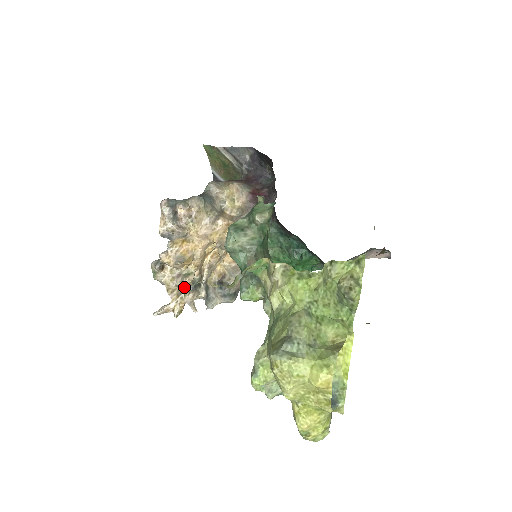
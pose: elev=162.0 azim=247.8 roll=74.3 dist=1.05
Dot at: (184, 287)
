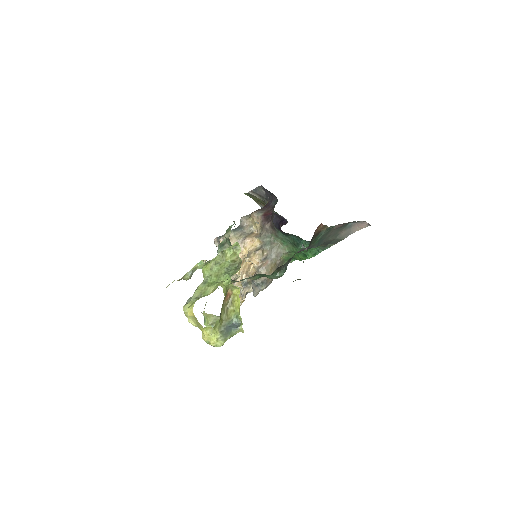
Dot at: (240, 287)
